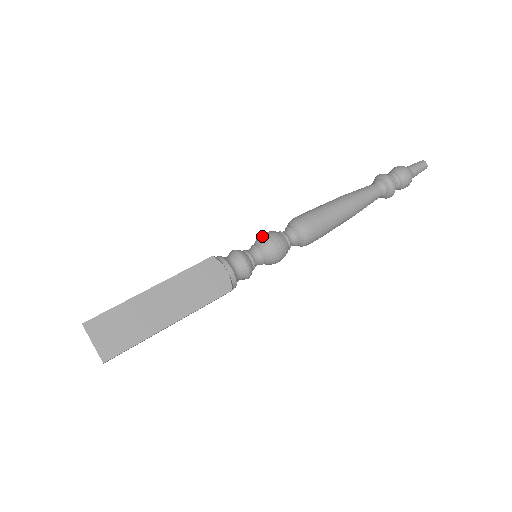
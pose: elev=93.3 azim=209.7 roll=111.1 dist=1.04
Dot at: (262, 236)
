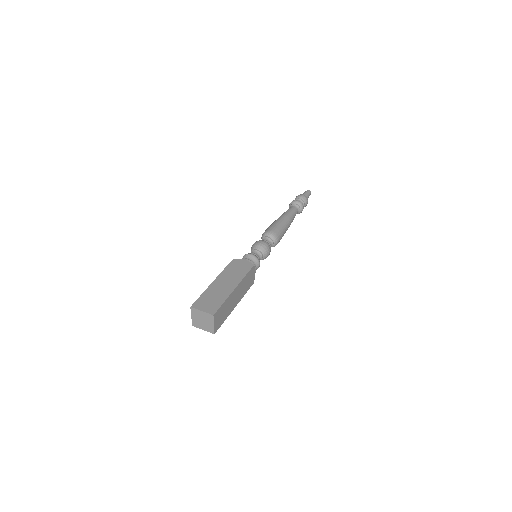
Dot at: (252, 246)
